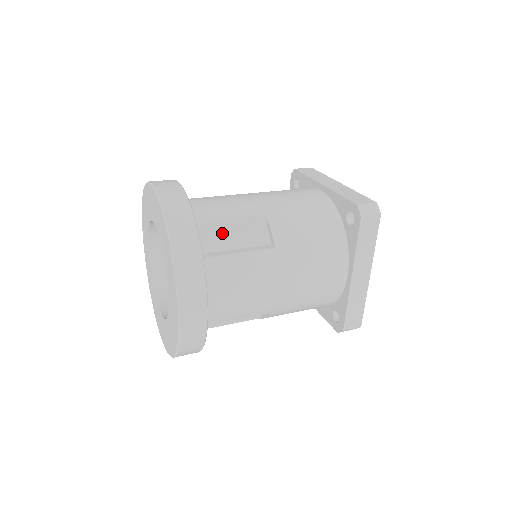
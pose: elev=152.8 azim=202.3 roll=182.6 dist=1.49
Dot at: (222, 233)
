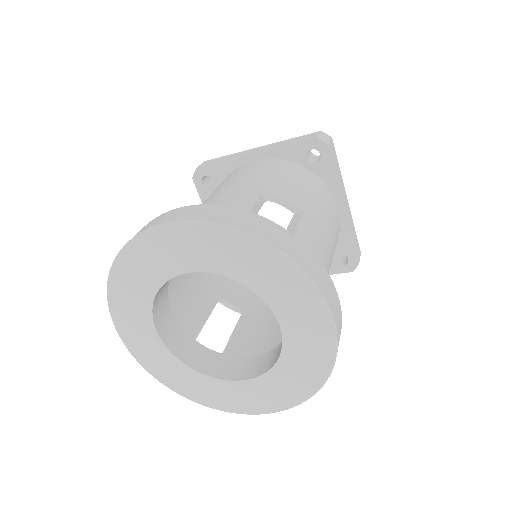
Dot at: occluded
